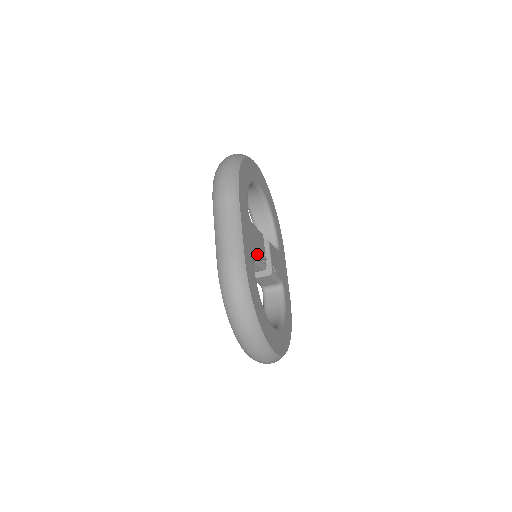
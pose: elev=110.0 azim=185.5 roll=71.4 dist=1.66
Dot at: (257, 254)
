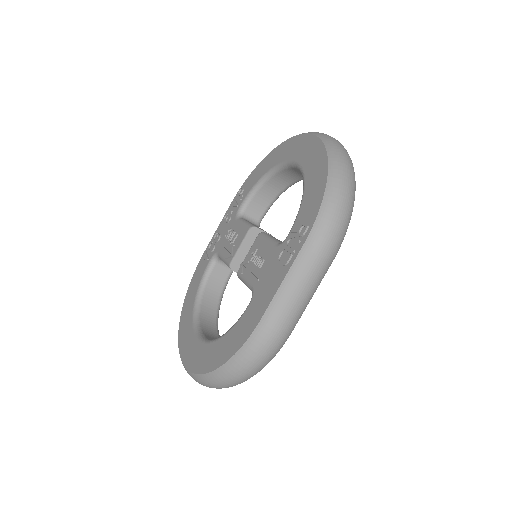
Dot at: occluded
